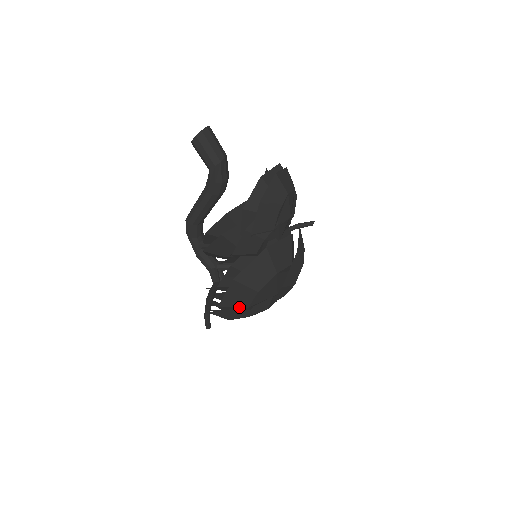
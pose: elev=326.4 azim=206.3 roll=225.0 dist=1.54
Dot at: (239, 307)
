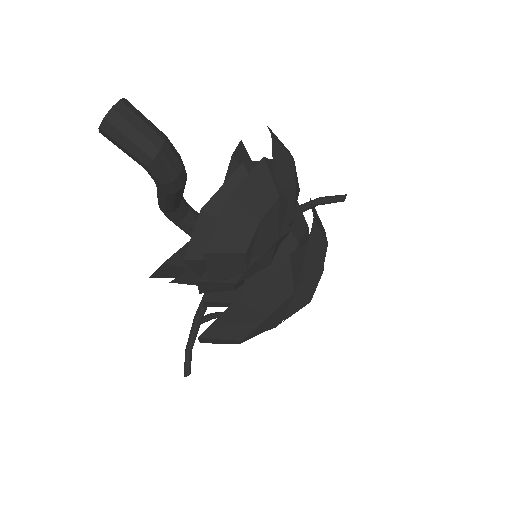
Dot at: (227, 343)
